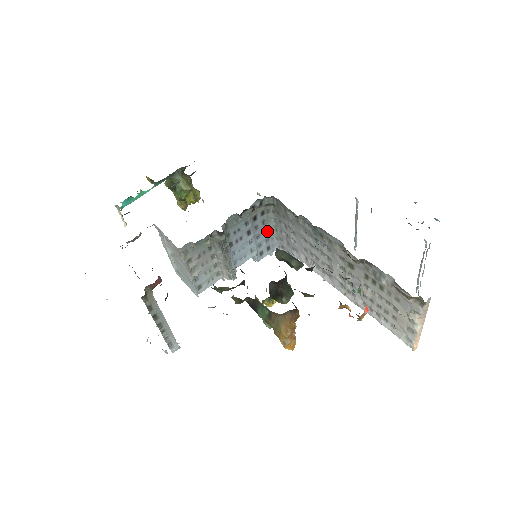
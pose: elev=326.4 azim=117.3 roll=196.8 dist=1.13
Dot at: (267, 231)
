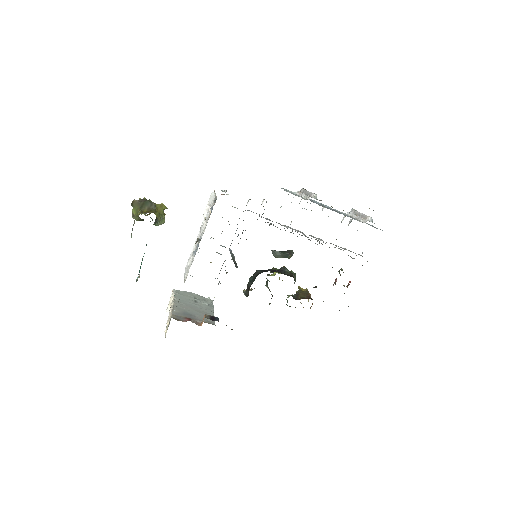
Dot at: occluded
